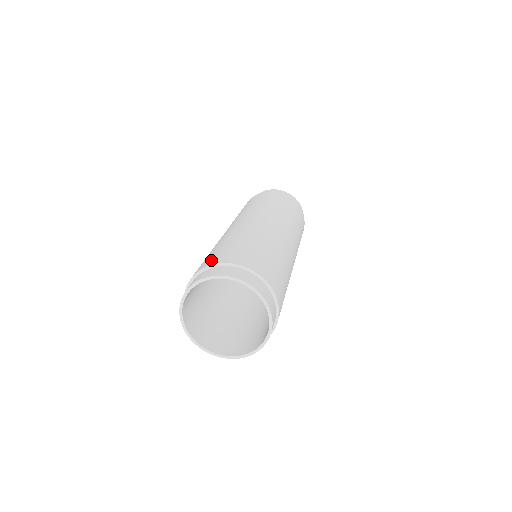
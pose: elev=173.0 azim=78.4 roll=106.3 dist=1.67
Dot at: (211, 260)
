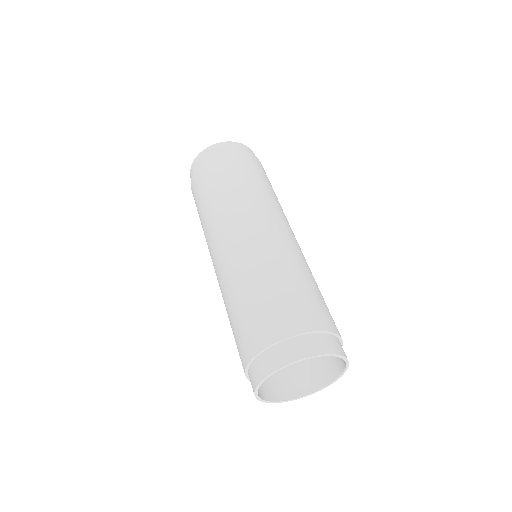
Dot at: (288, 322)
